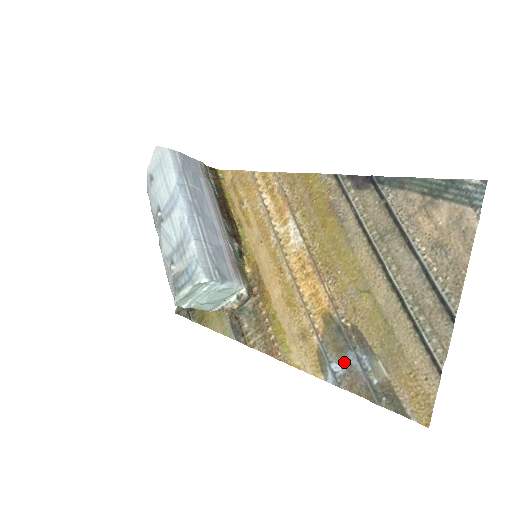
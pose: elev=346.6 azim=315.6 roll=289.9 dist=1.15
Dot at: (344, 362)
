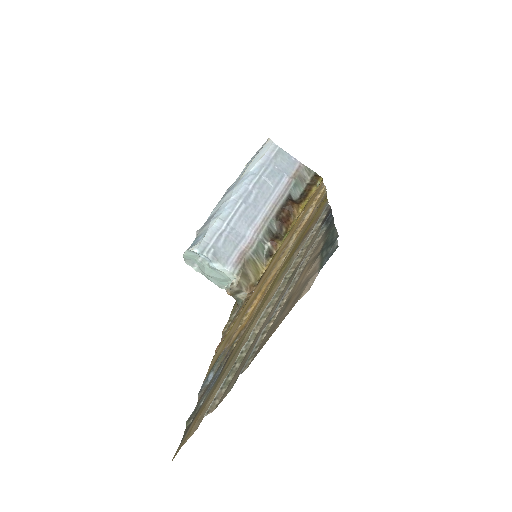
Dot at: (214, 375)
